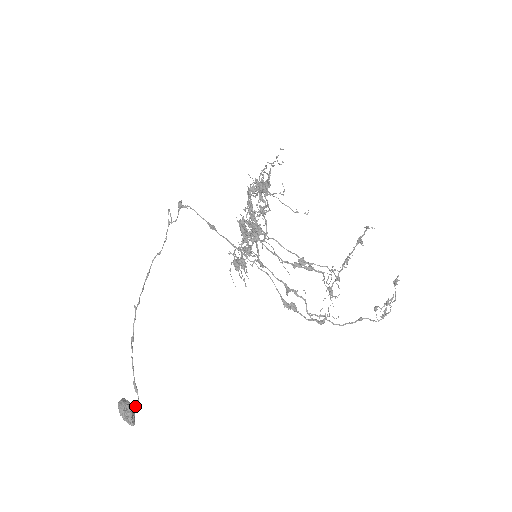
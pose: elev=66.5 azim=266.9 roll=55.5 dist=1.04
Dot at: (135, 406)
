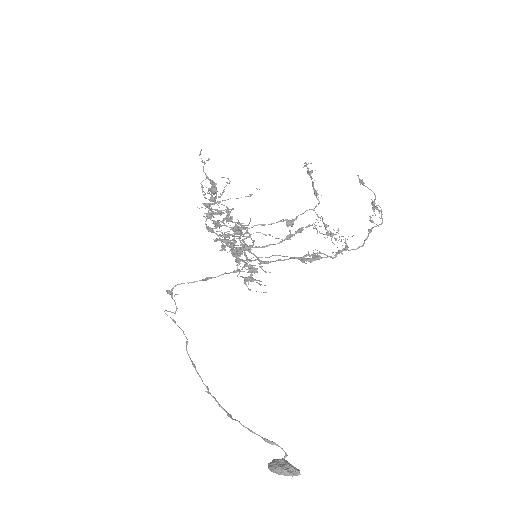
Dot at: (285, 456)
